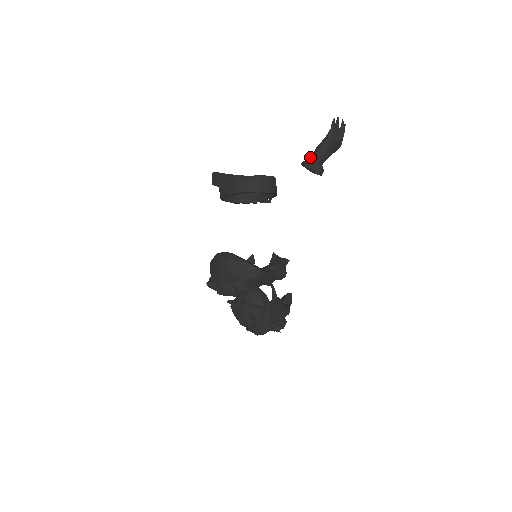
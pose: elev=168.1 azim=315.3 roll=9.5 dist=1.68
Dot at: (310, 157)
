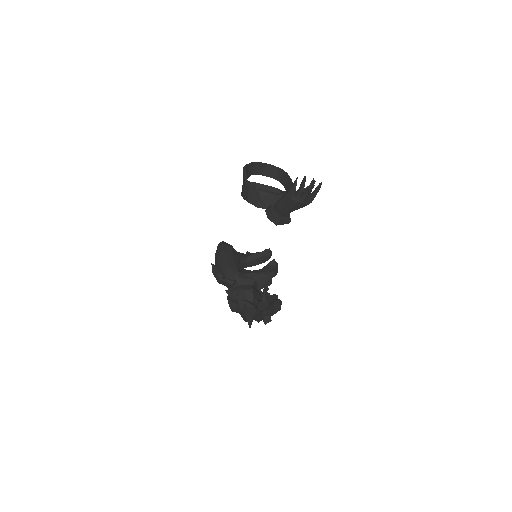
Dot at: (275, 204)
